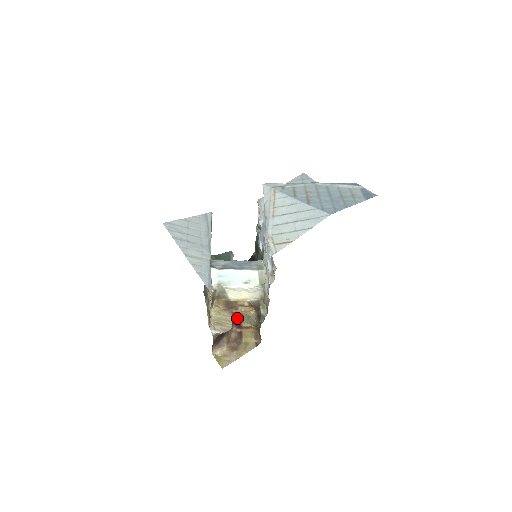
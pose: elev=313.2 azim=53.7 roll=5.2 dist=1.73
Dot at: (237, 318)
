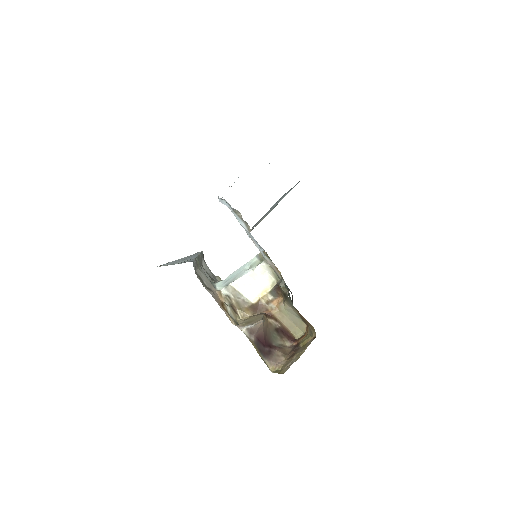
Dot at: (281, 328)
